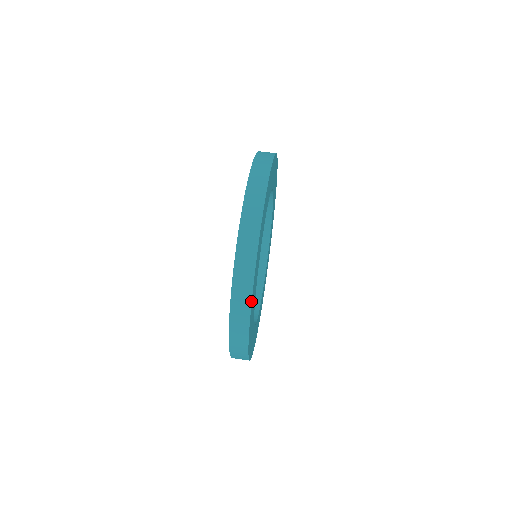
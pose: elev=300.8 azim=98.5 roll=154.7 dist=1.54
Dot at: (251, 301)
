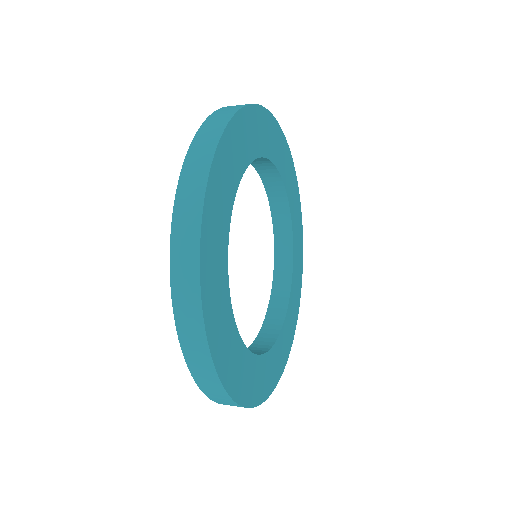
Dot at: (243, 107)
